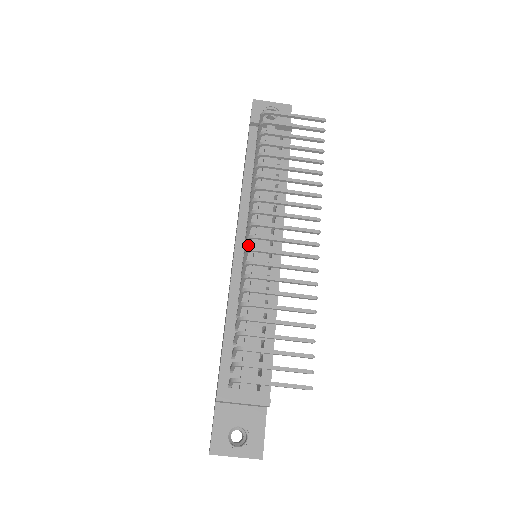
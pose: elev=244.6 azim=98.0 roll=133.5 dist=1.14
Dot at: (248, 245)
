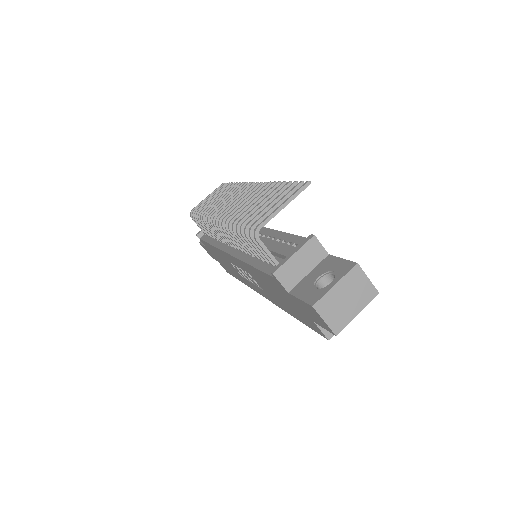
Dot at: occluded
